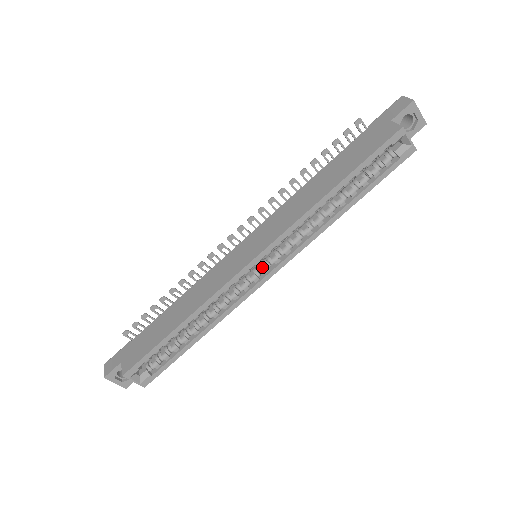
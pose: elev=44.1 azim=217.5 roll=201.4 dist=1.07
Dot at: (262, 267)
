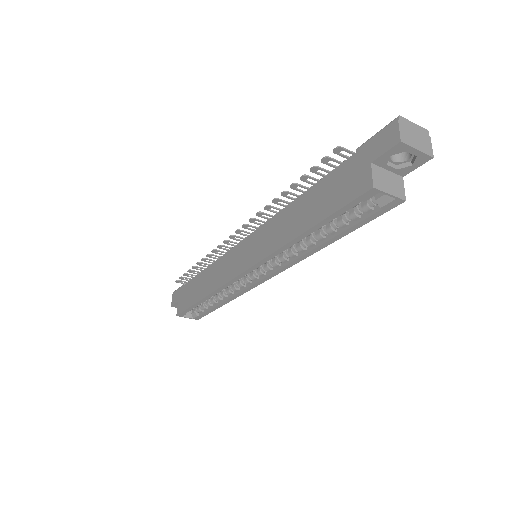
Dot at: (258, 272)
